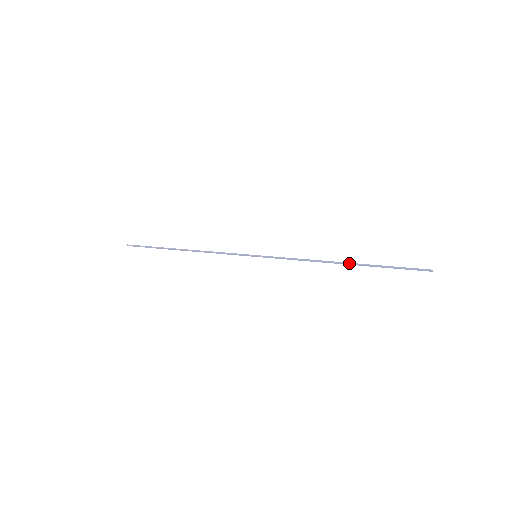
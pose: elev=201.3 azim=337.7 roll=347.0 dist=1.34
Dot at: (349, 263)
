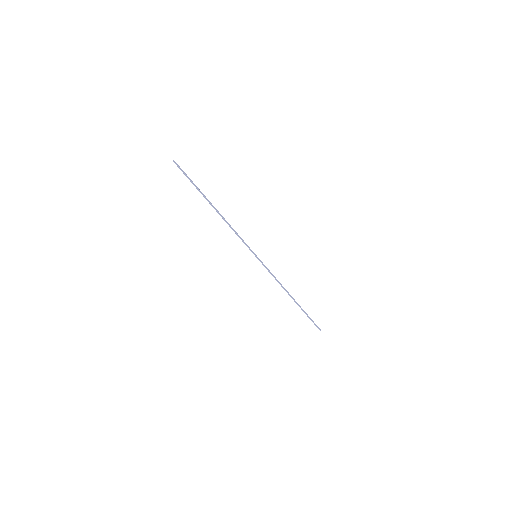
Dot at: (295, 301)
